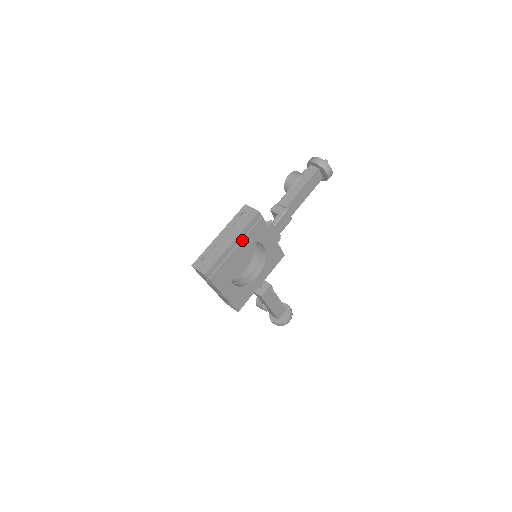
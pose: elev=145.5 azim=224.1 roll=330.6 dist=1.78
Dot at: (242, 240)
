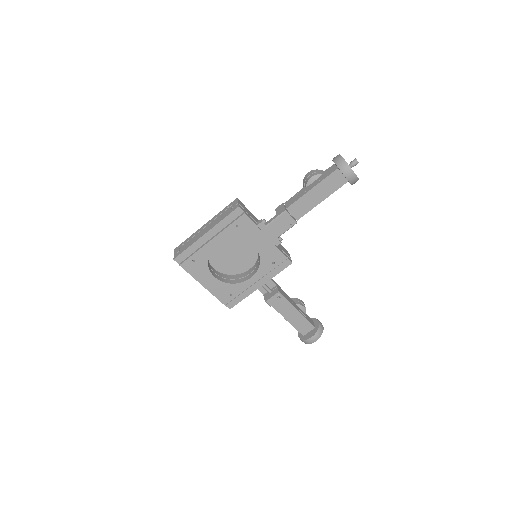
Dot at: (218, 233)
